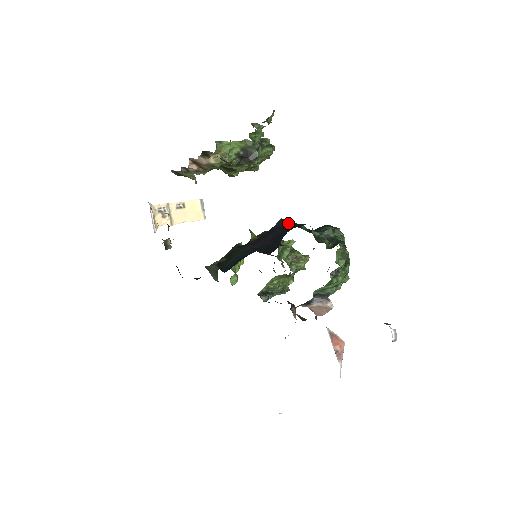
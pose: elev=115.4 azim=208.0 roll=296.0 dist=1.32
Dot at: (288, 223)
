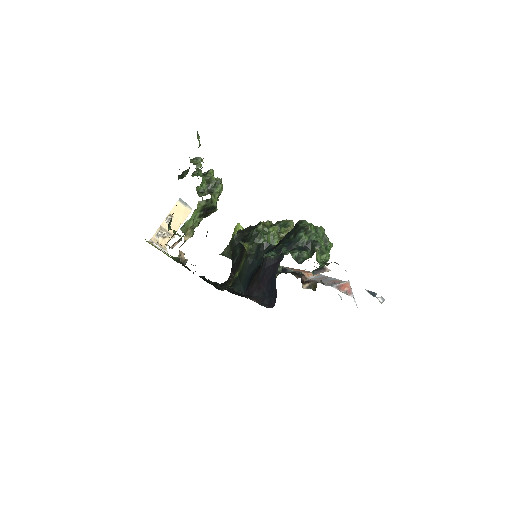
Dot at: (272, 261)
